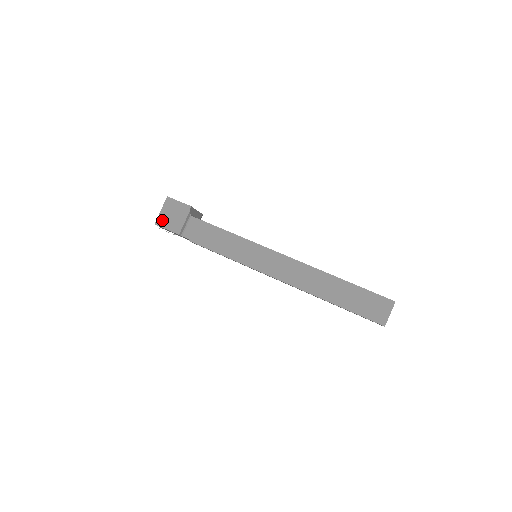
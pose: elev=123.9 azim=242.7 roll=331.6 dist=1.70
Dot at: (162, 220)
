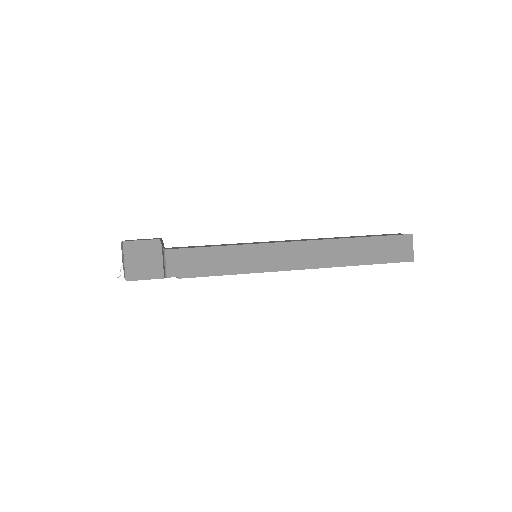
Dot at: (133, 272)
